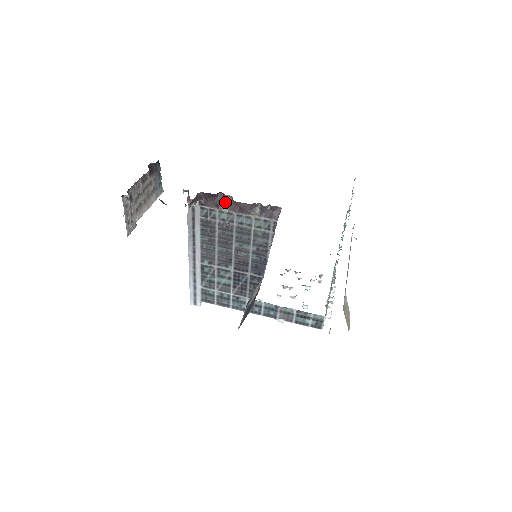
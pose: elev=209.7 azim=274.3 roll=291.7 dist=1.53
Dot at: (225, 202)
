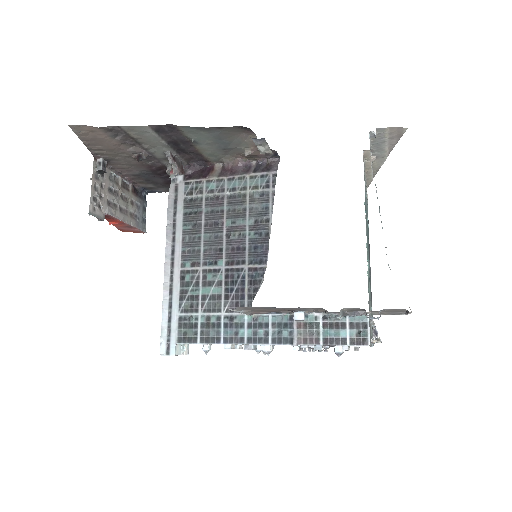
Dot at: (214, 172)
